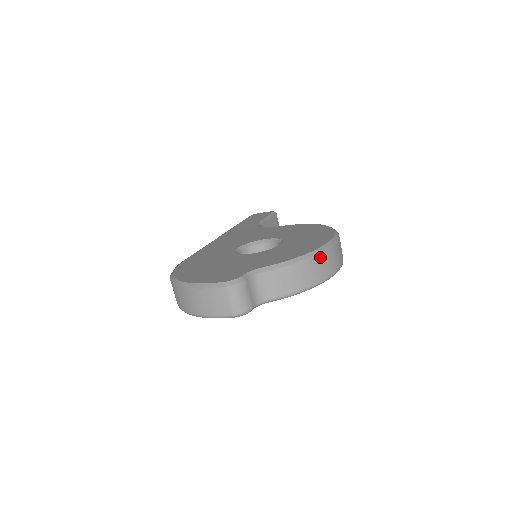
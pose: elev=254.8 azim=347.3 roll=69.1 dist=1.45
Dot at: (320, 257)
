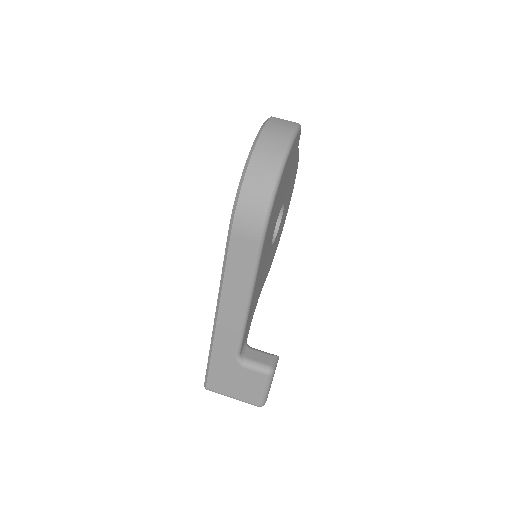
Dot at: occluded
